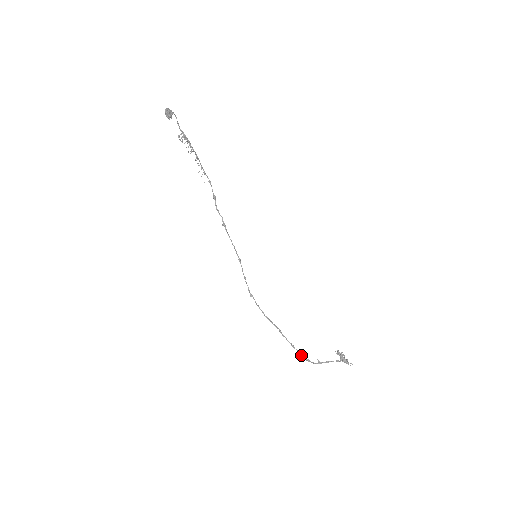
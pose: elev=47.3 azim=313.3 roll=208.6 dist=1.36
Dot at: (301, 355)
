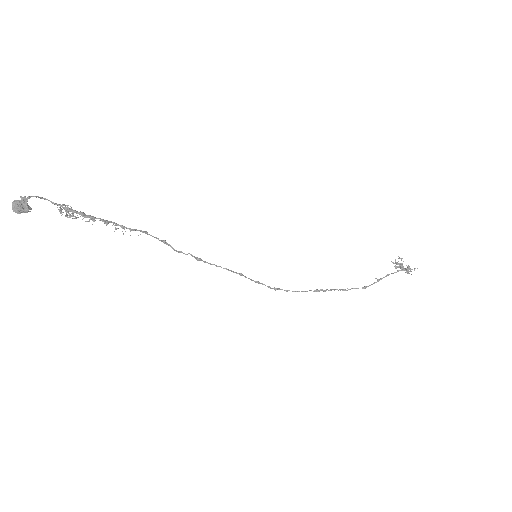
Dot at: occluded
